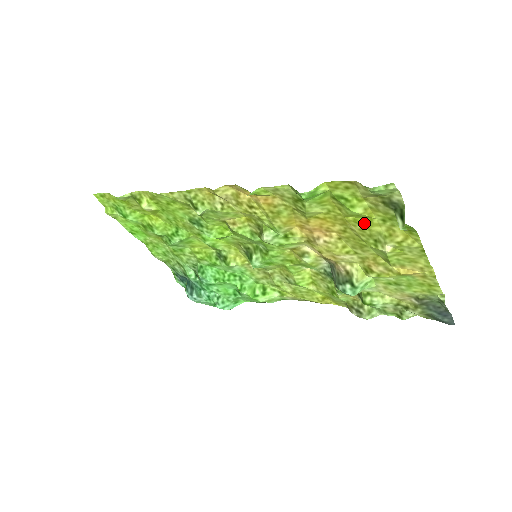
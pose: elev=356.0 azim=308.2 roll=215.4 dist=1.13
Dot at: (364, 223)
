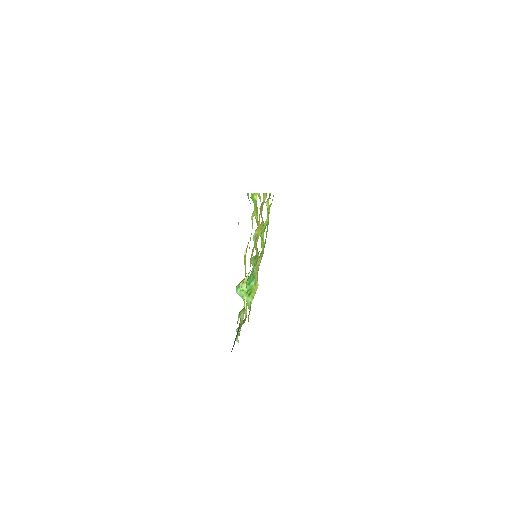
Dot at: occluded
